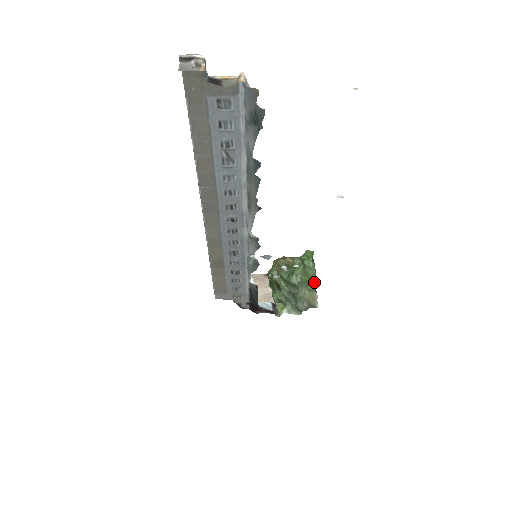
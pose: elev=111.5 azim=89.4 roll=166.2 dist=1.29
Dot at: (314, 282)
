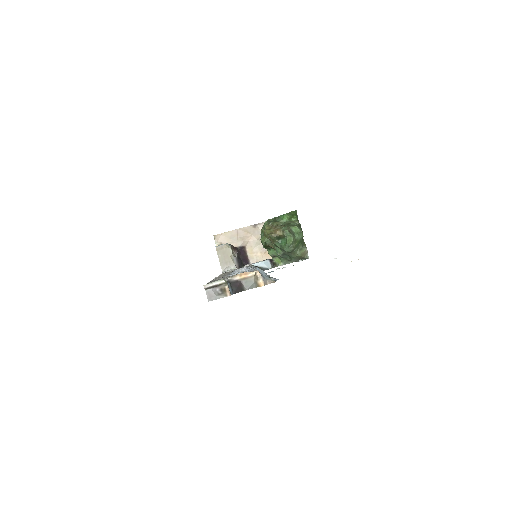
Dot at: (302, 239)
